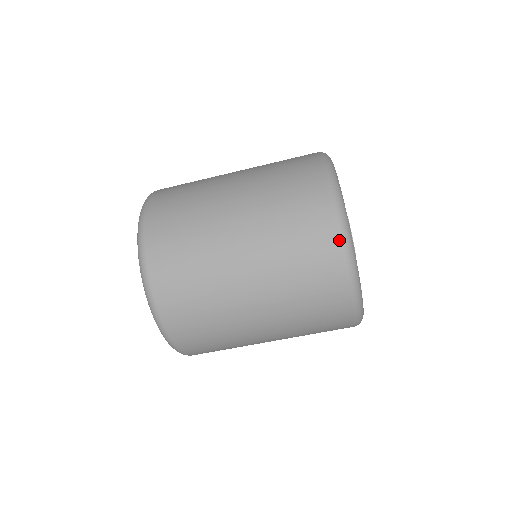
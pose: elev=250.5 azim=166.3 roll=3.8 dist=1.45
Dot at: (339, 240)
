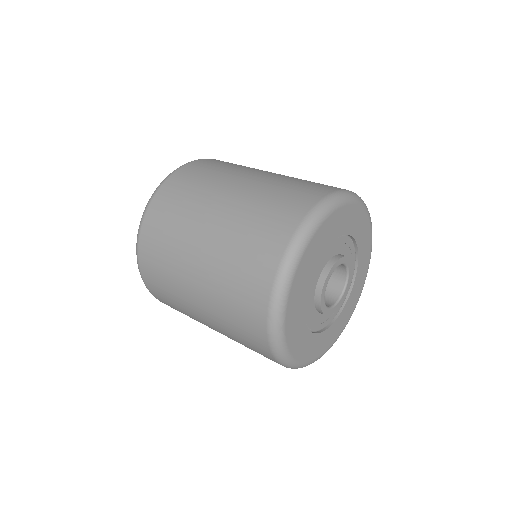
Dot at: (267, 336)
